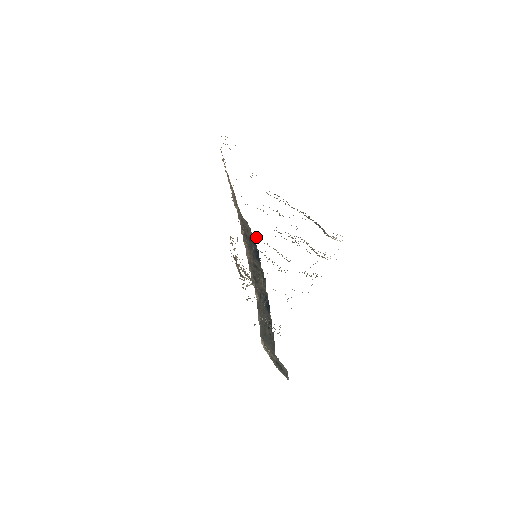
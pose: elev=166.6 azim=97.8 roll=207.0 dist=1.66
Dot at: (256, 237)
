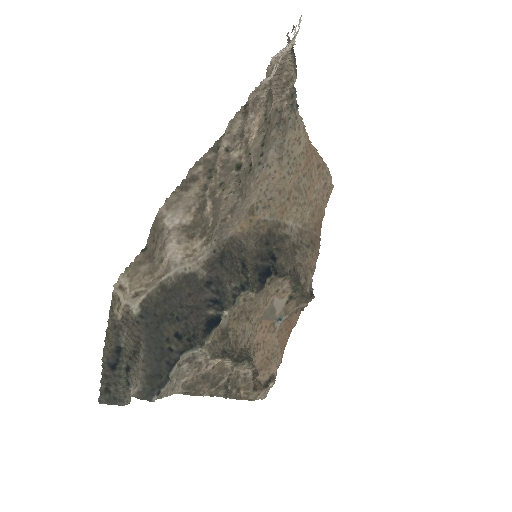
Dot at: (256, 184)
